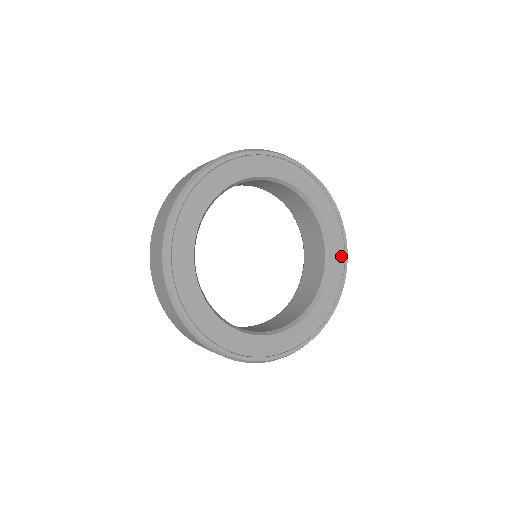
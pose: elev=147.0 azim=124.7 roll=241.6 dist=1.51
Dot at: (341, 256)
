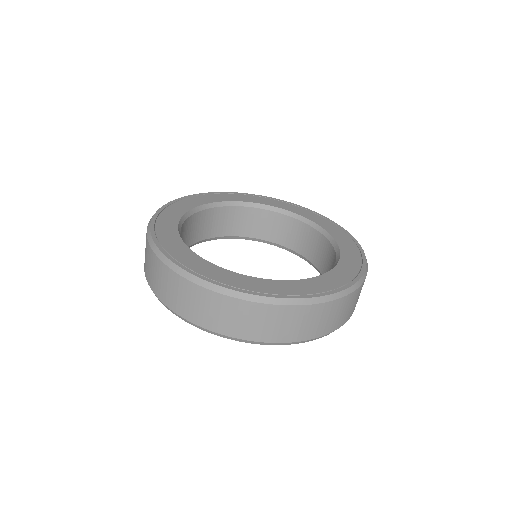
Dot at: (353, 248)
